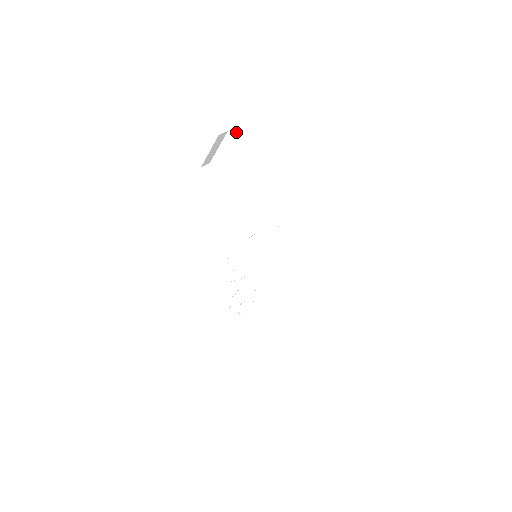
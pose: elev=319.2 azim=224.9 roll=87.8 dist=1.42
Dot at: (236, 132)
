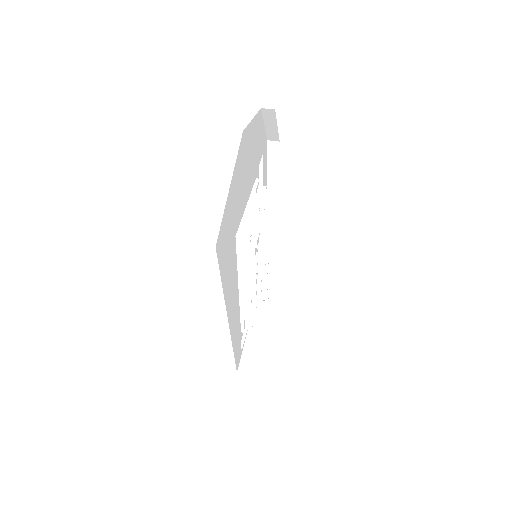
Dot at: occluded
